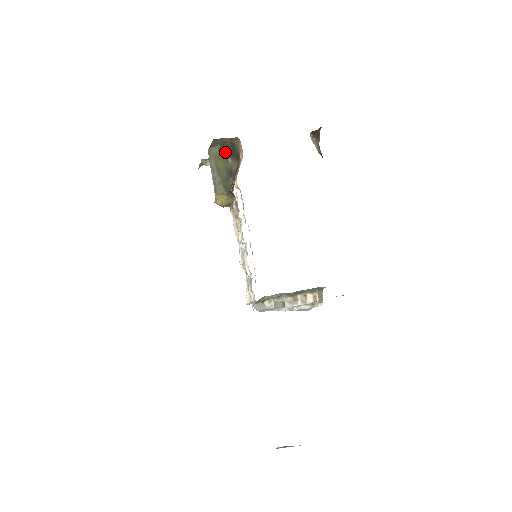
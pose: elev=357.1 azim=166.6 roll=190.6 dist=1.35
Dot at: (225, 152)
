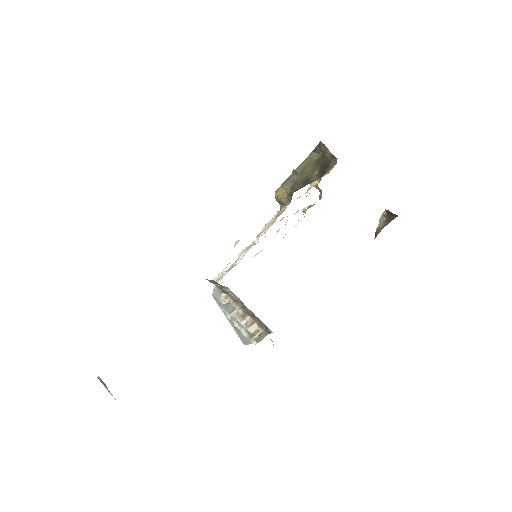
Dot at: (320, 164)
